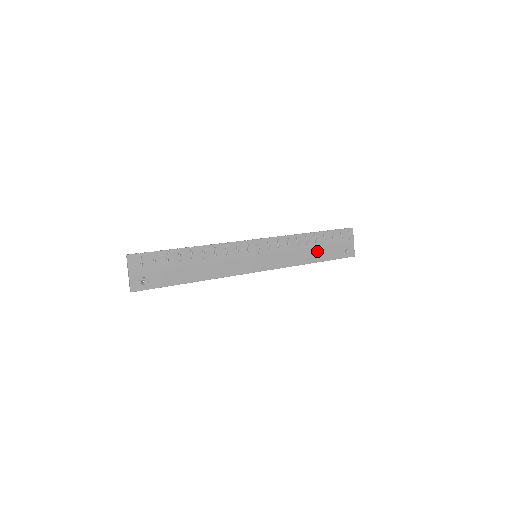
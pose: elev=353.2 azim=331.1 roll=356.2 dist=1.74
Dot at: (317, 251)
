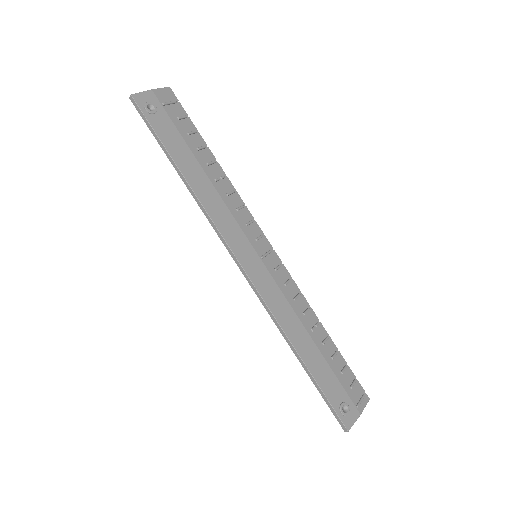
Dot at: (315, 353)
